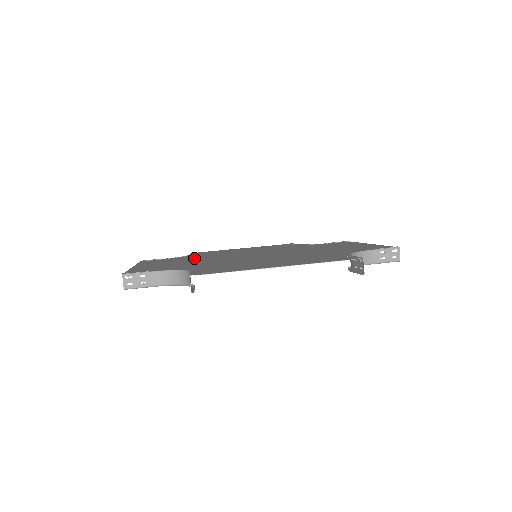
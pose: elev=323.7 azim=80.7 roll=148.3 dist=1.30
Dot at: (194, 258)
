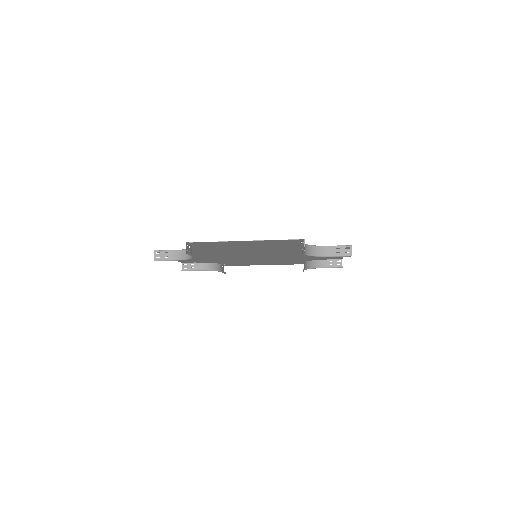
Dot at: (216, 259)
